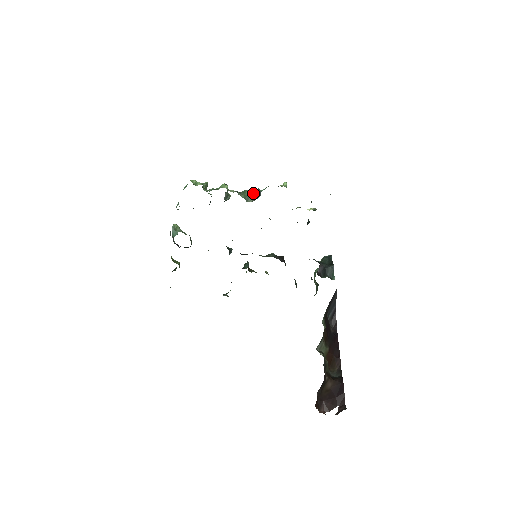
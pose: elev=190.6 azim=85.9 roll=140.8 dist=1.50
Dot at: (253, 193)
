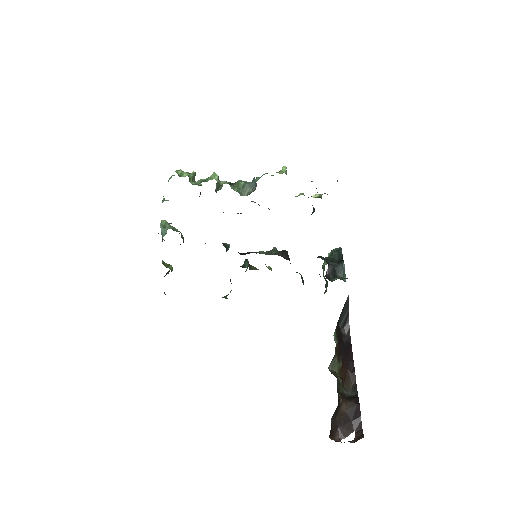
Dot at: (248, 185)
